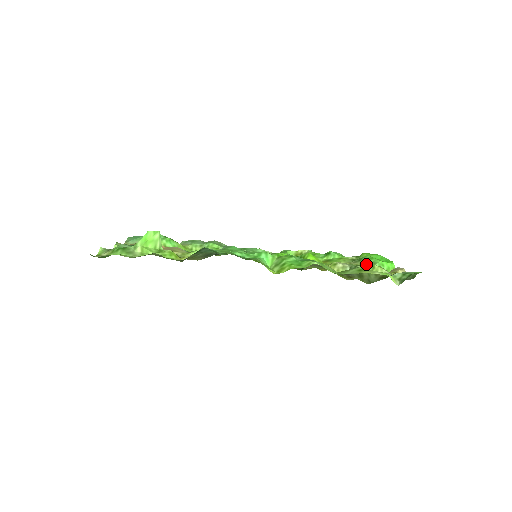
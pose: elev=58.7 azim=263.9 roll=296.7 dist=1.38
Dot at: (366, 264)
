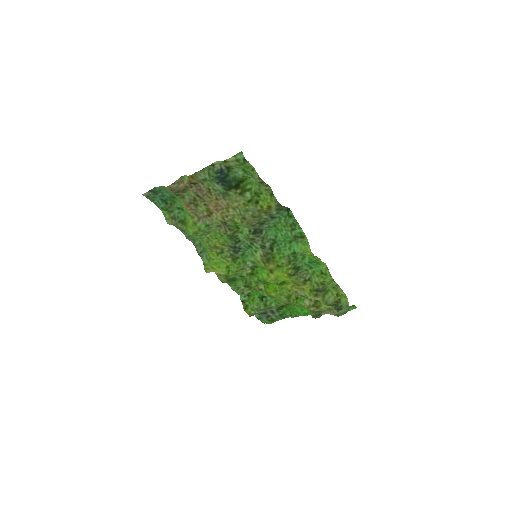
Dot at: (301, 306)
